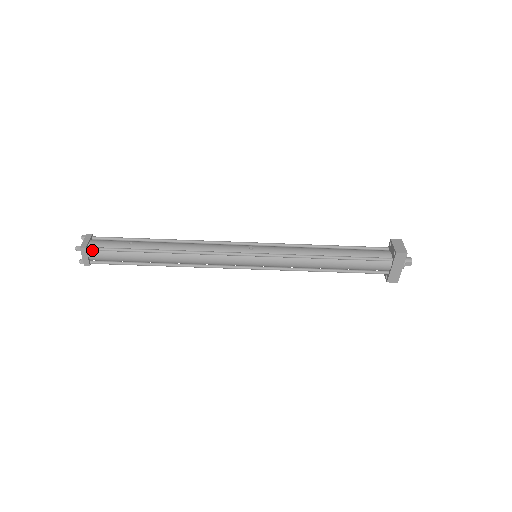
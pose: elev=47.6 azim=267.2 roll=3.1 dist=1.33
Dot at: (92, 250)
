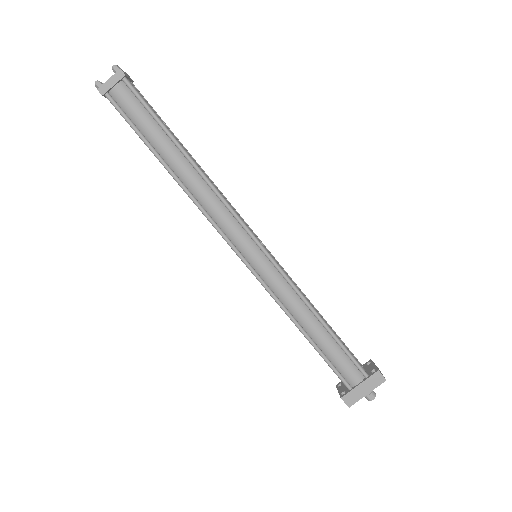
Dot at: (127, 84)
